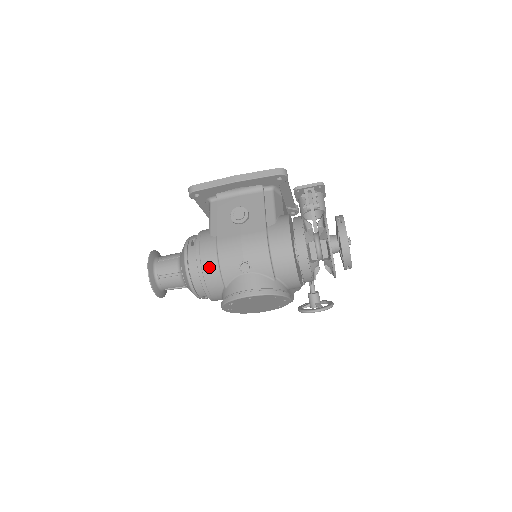
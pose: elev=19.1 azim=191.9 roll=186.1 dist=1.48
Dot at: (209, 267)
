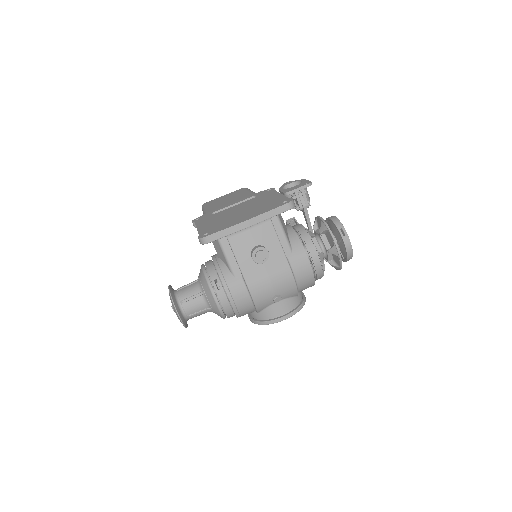
Dot at: (243, 306)
